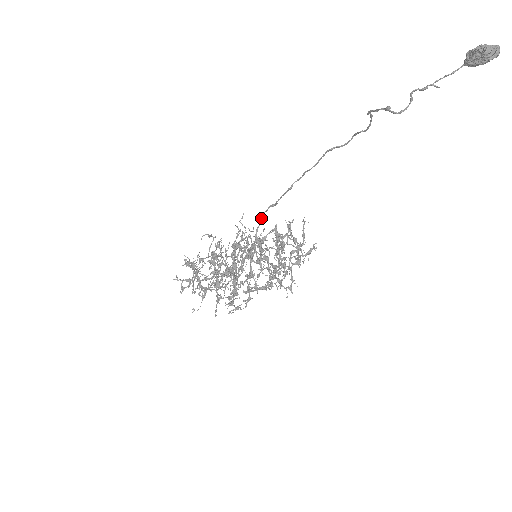
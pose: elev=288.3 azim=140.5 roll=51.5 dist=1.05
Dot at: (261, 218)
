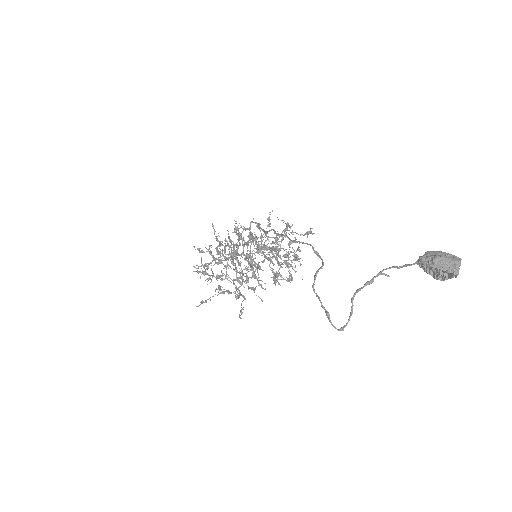
Dot at: (249, 229)
